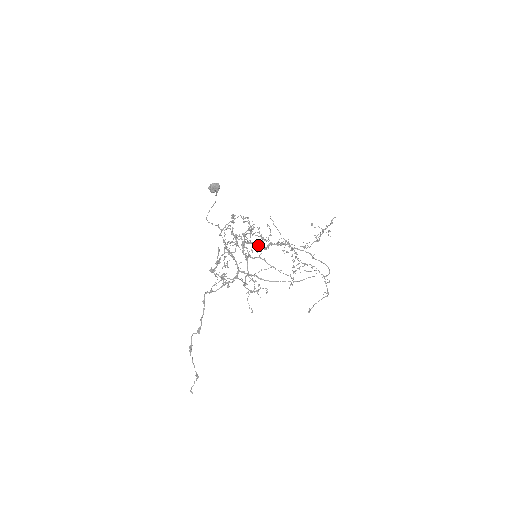
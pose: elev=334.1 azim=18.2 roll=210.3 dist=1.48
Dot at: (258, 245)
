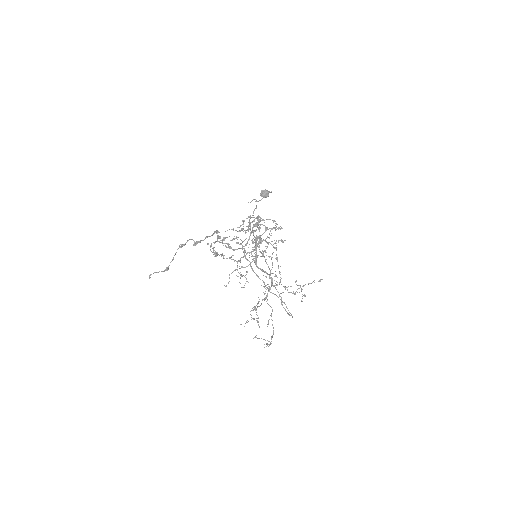
Dot at: occluded
